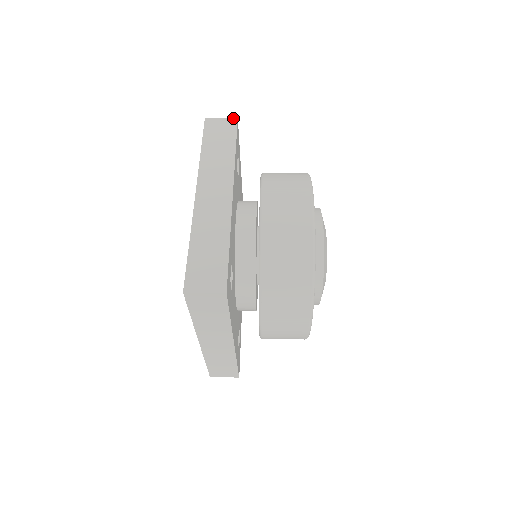
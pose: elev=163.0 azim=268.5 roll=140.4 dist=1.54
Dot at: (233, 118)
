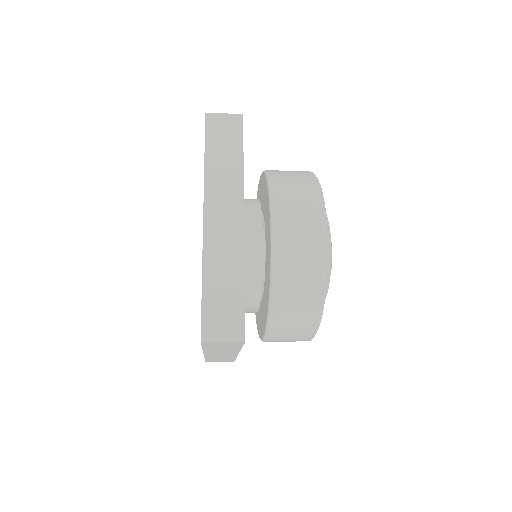
Dot at: occluded
